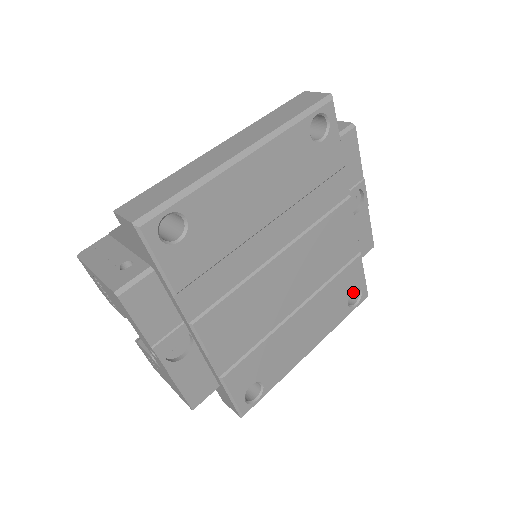
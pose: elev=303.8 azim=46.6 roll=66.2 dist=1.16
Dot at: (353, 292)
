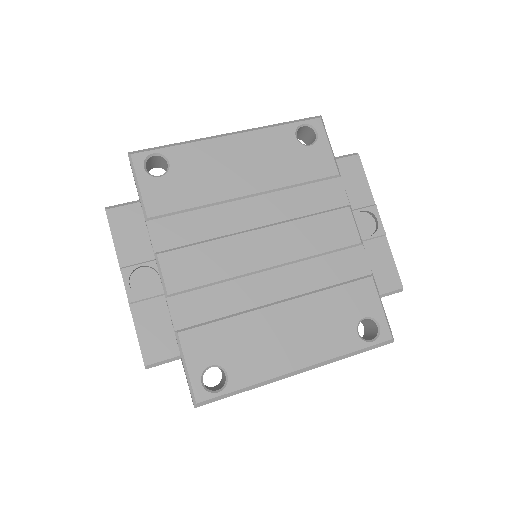
Dot at: (373, 332)
